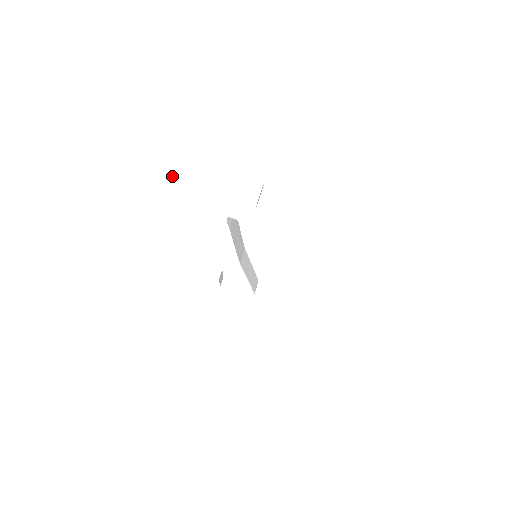
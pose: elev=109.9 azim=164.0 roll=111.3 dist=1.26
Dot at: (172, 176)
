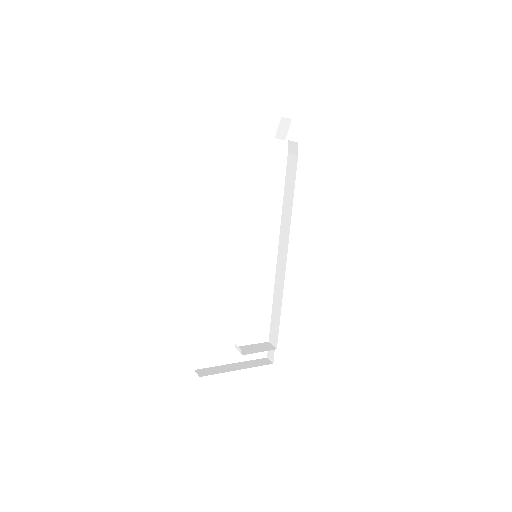
Dot at: occluded
